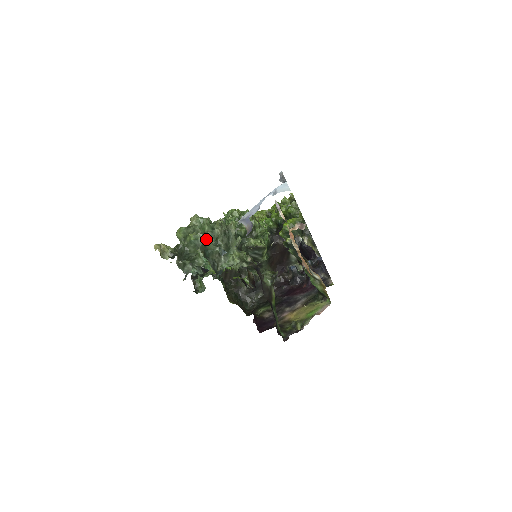
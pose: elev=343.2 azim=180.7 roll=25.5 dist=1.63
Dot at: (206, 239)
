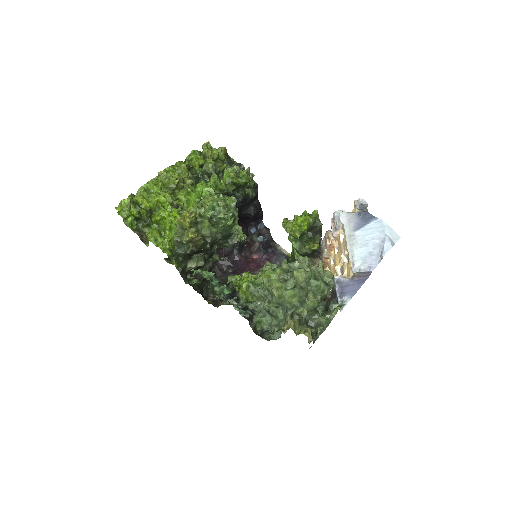
Dot at: occluded
